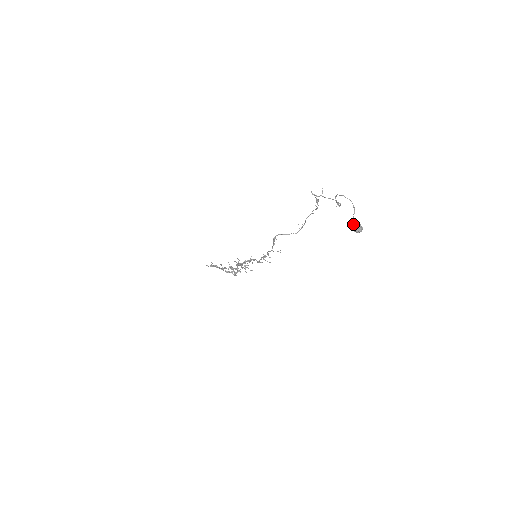
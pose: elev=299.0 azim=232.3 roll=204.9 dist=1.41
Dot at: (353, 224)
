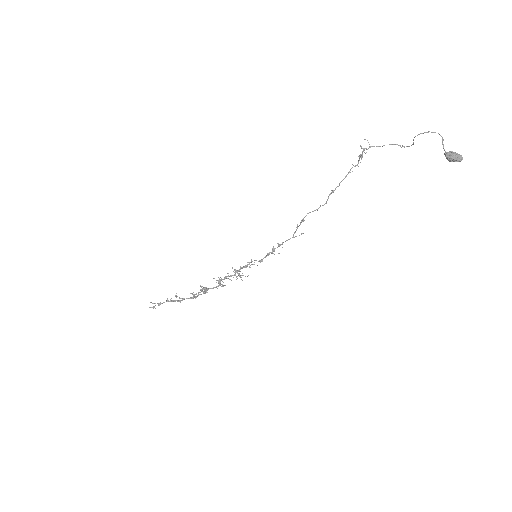
Dot at: (452, 155)
